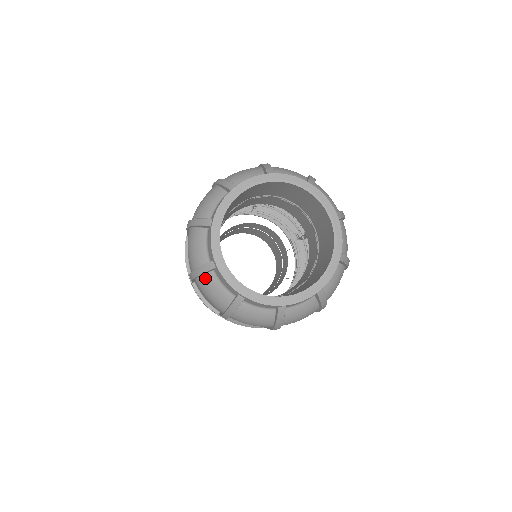
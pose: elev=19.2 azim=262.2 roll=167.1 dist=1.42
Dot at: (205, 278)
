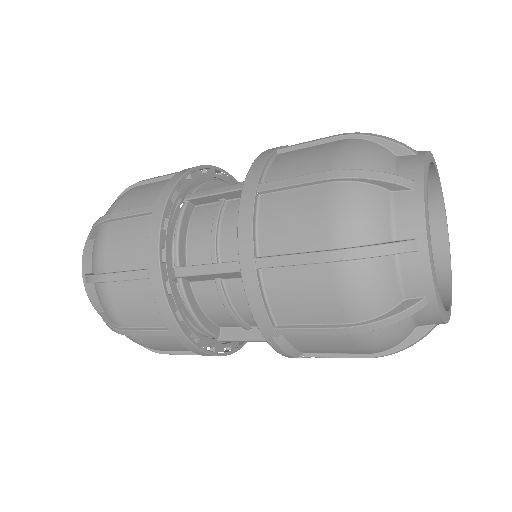
Dot at: (376, 263)
